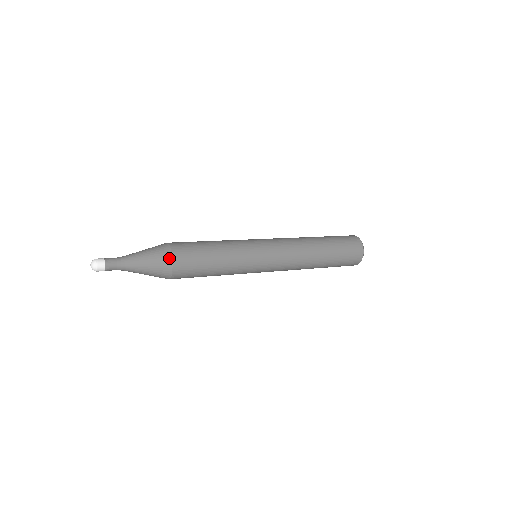
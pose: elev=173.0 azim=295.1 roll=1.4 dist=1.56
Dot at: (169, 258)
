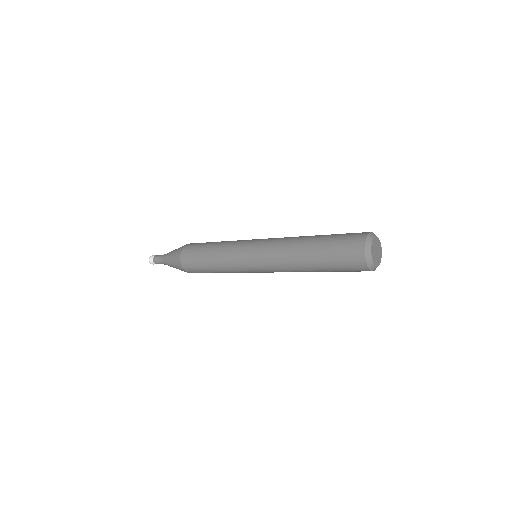
Dot at: (179, 253)
